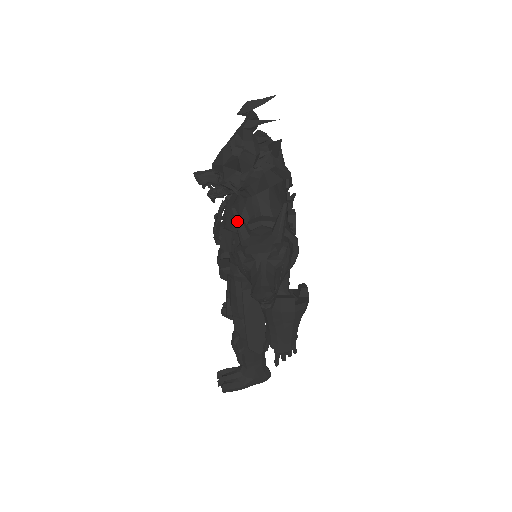
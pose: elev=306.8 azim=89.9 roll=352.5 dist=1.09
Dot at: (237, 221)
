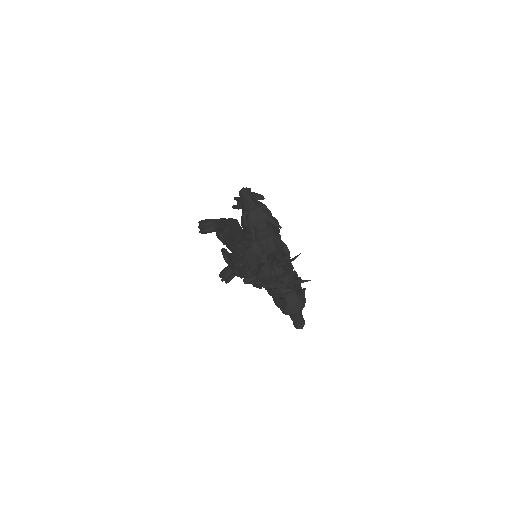
Dot at: (281, 303)
